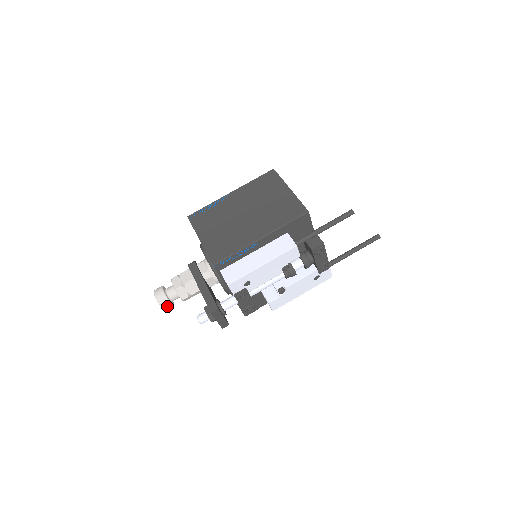
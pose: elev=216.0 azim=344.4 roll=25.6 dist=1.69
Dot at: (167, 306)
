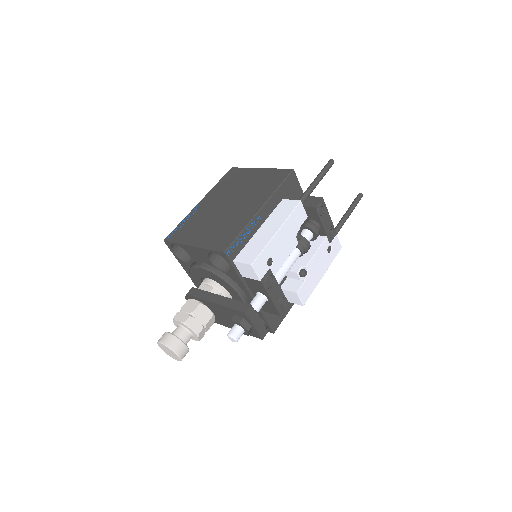
Dot at: (182, 350)
